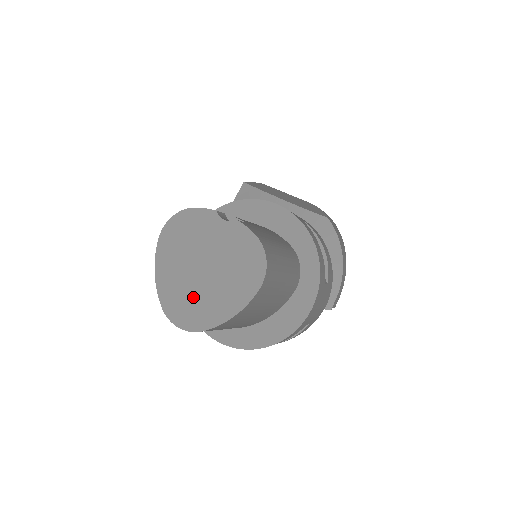
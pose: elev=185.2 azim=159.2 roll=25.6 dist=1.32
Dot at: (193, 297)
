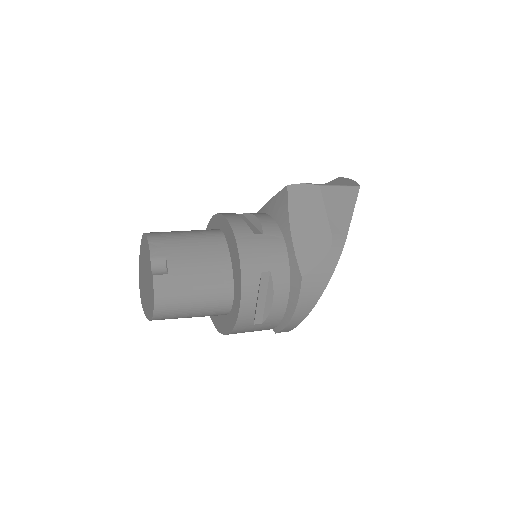
Dot at: (143, 286)
